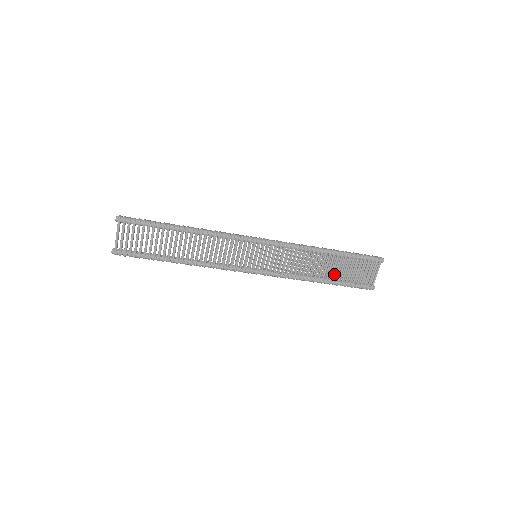
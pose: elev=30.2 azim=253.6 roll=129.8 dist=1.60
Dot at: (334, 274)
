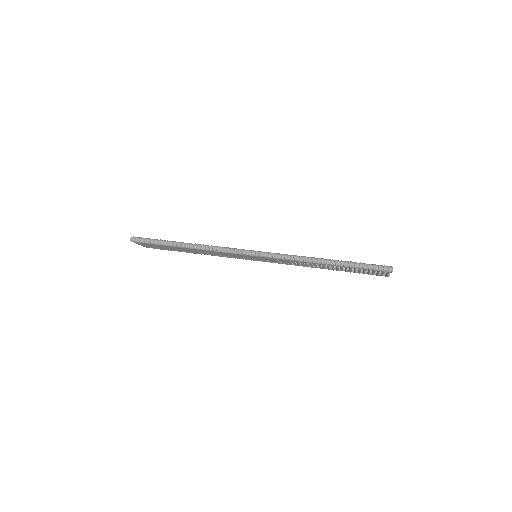
Dot at: occluded
